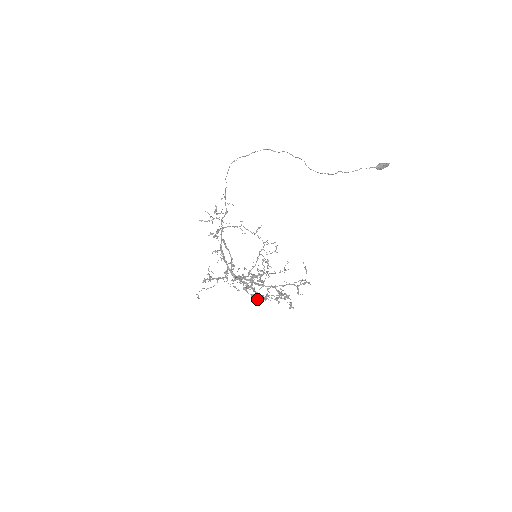
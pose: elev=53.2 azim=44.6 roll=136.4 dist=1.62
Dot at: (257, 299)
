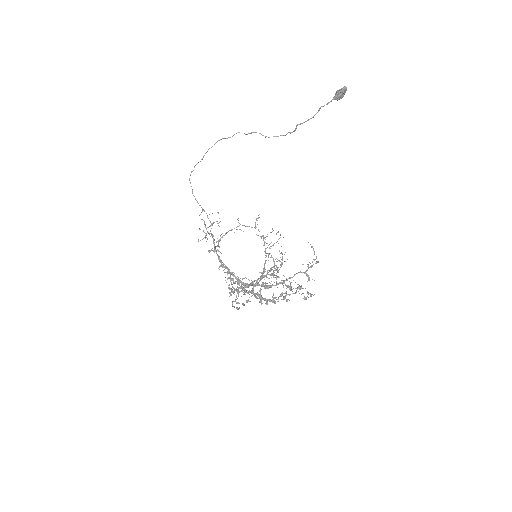
Dot at: occluded
